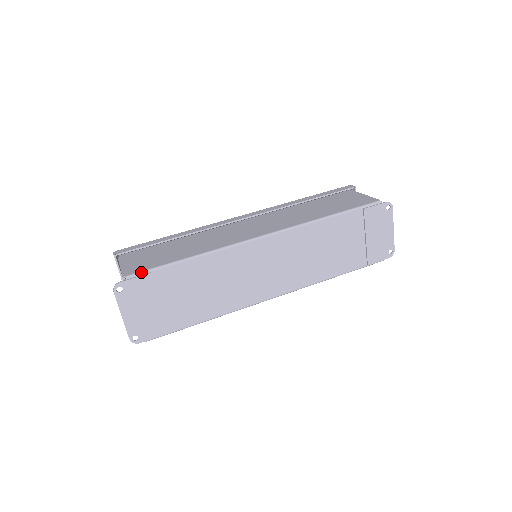
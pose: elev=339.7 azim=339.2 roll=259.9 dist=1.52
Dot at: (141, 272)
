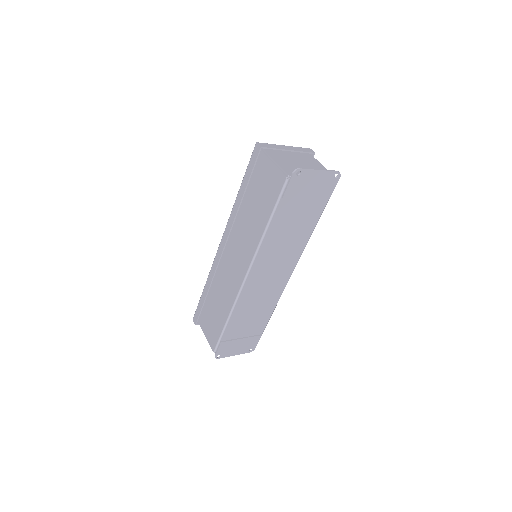
Dot at: (217, 345)
